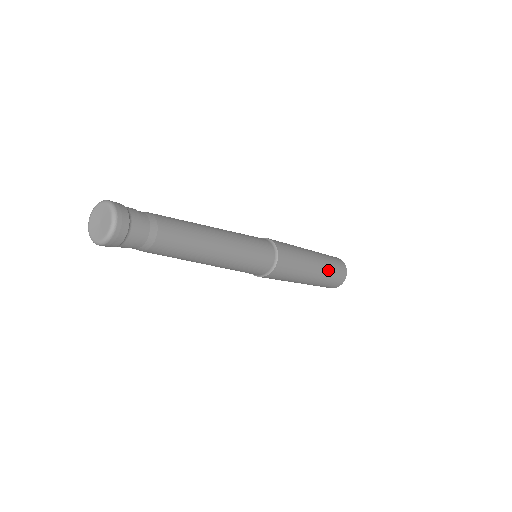
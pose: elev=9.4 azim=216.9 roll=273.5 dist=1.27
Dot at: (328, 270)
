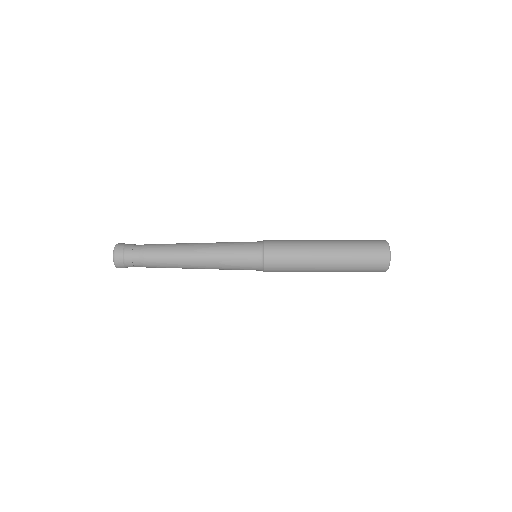
Dot at: (349, 251)
